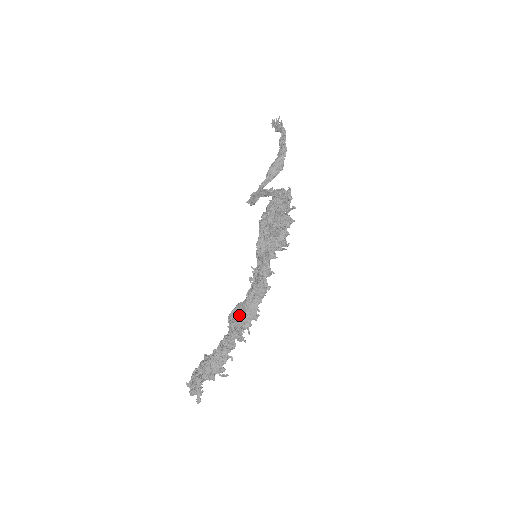
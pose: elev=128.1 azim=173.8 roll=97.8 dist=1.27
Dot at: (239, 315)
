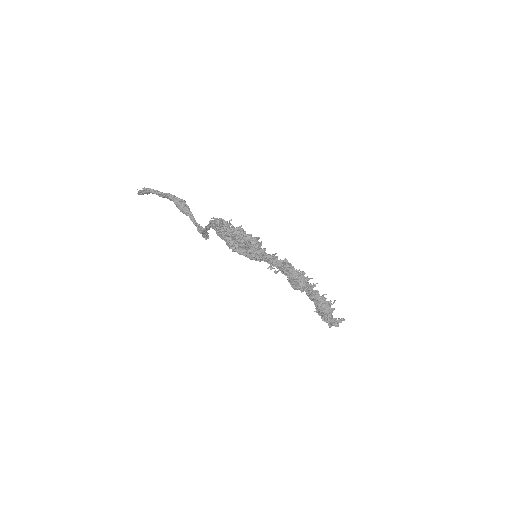
Dot at: (297, 283)
